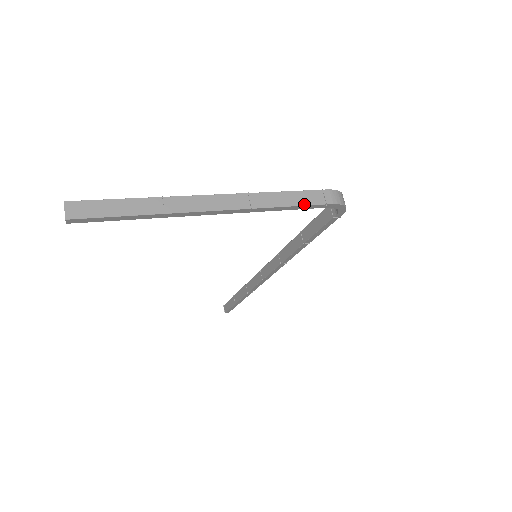
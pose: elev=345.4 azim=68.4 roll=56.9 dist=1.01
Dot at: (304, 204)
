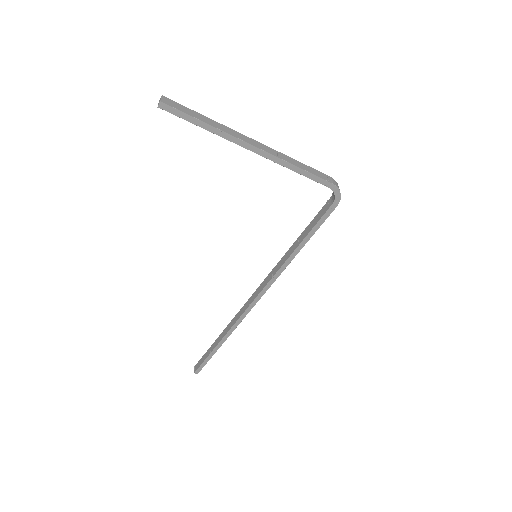
Dot at: (313, 174)
